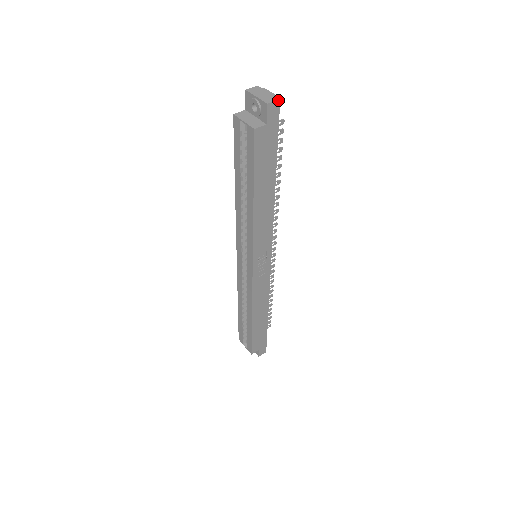
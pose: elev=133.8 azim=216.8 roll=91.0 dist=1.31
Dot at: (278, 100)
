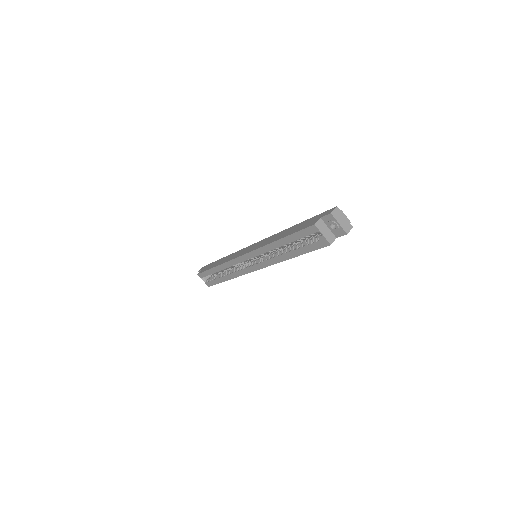
Dot at: occluded
